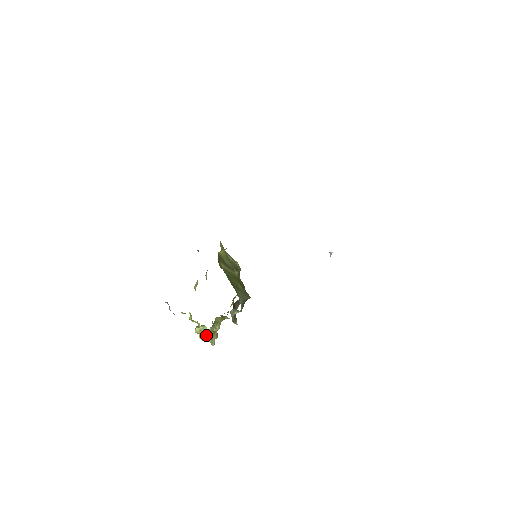
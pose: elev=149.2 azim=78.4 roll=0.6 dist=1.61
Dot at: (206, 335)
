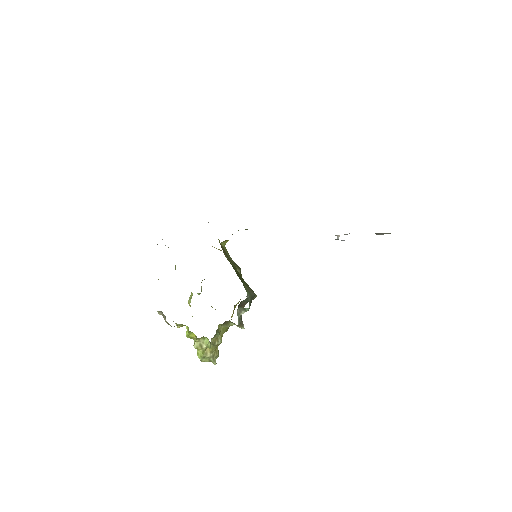
Dot at: (207, 351)
